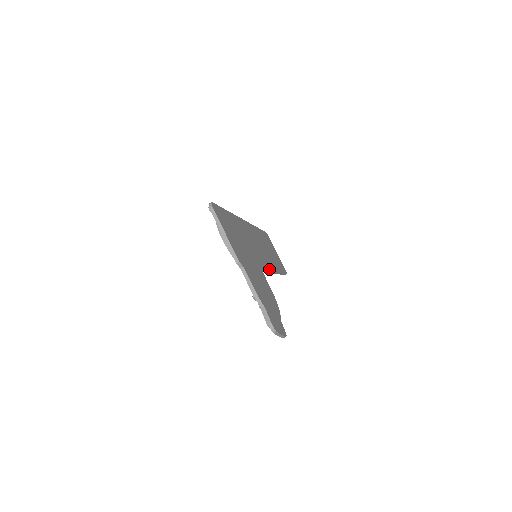
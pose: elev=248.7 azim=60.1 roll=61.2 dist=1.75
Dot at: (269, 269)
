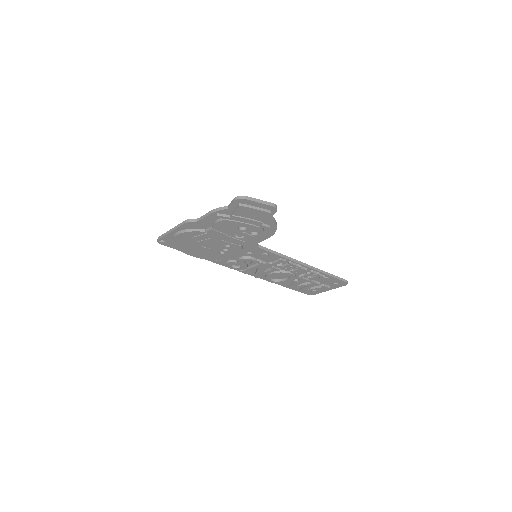
Dot at: (281, 256)
